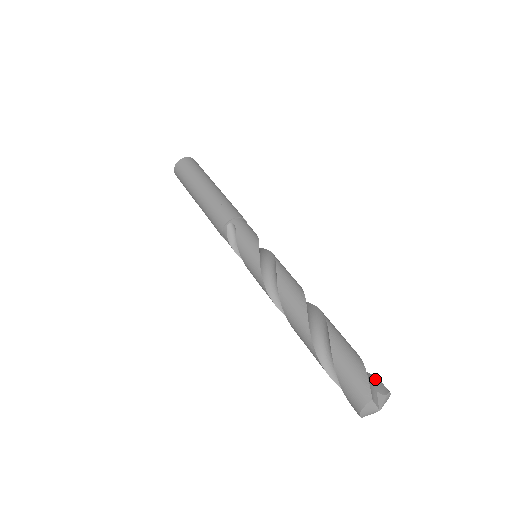
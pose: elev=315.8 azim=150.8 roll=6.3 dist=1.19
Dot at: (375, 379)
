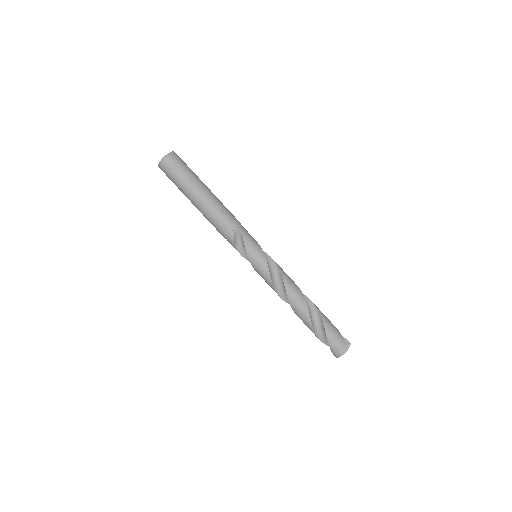
Dot at: occluded
